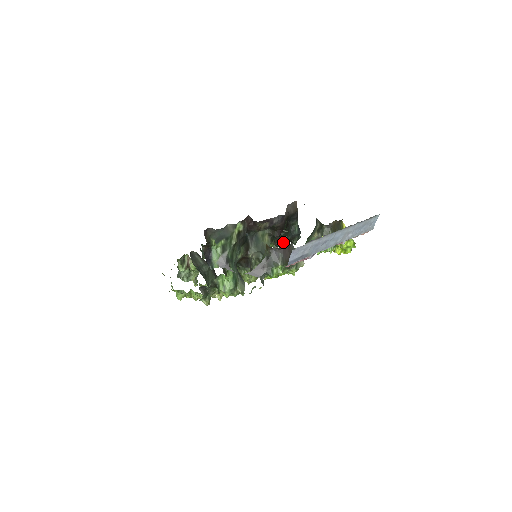
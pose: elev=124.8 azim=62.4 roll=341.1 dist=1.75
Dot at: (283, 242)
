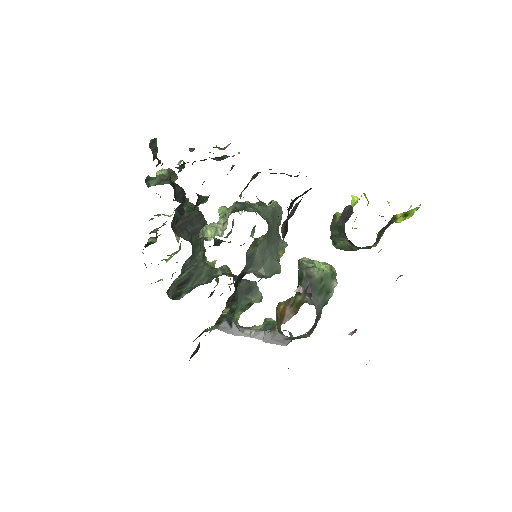
Dot at: occluded
